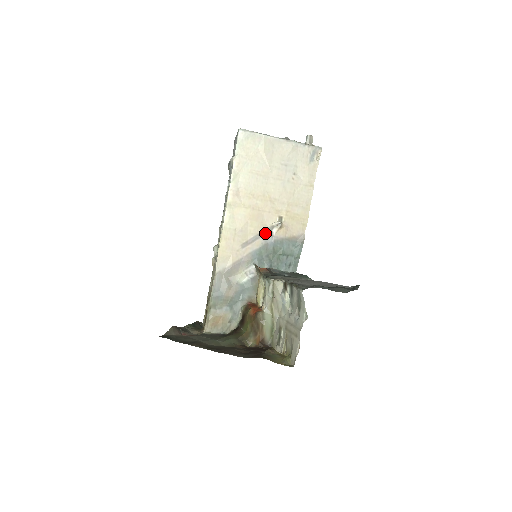
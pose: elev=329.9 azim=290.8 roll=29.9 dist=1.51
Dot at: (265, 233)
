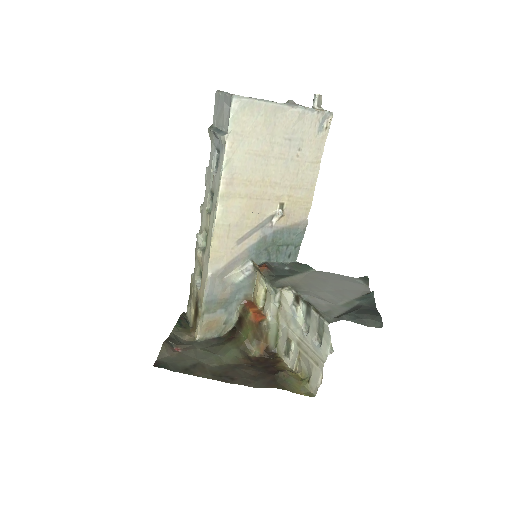
Dot at: (264, 224)
